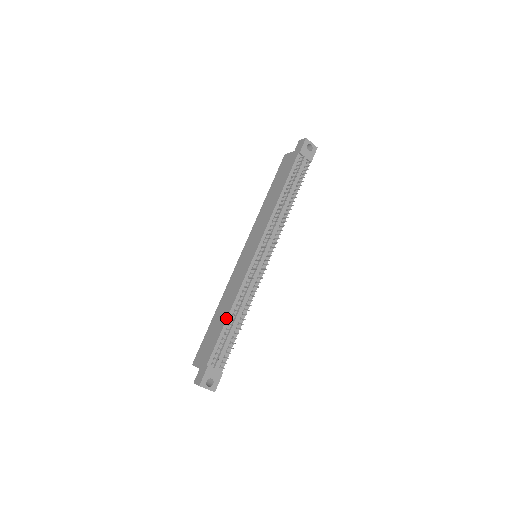
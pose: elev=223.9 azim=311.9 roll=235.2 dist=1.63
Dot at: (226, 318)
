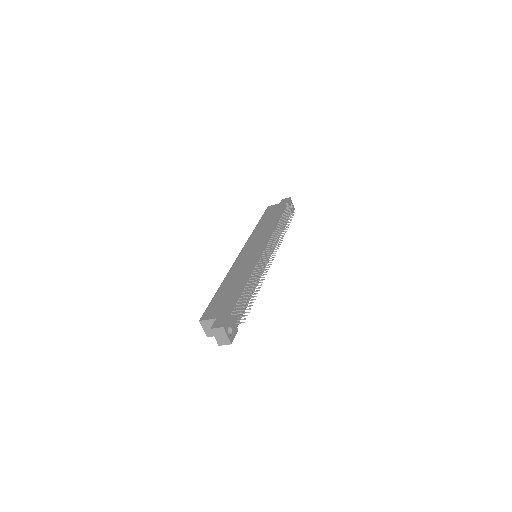
Dot at: (243, 283)
